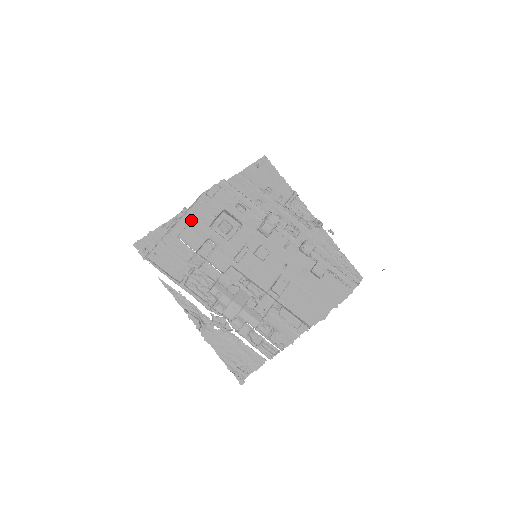
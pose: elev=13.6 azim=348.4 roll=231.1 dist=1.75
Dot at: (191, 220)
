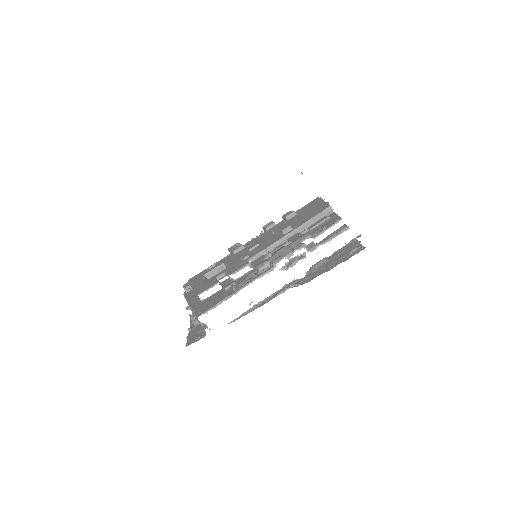
Dot at: (196, 297)
